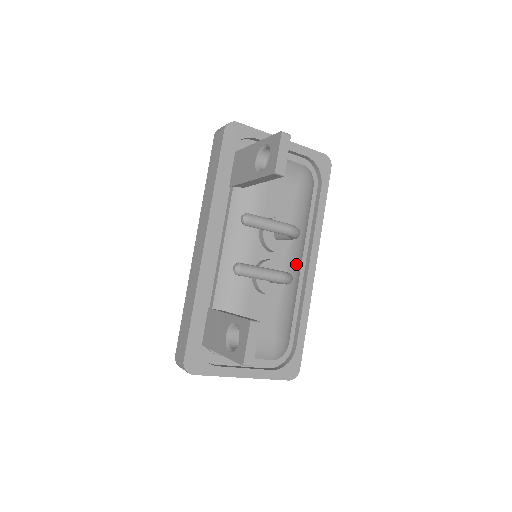
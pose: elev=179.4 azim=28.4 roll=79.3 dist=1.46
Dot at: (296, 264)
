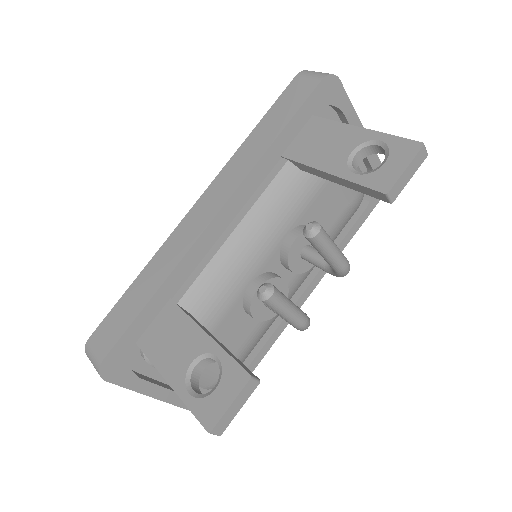
Dot at: (295, 290)
